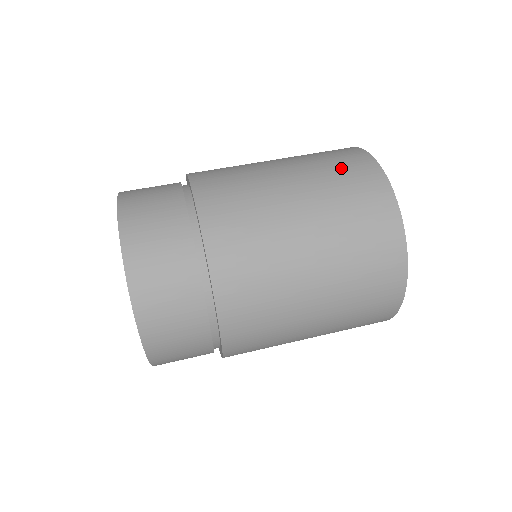
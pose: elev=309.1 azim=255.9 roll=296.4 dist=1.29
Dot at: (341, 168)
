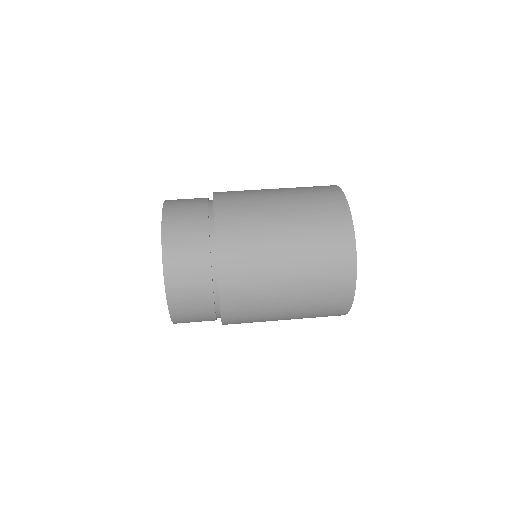
Dot at: (325, 228)
